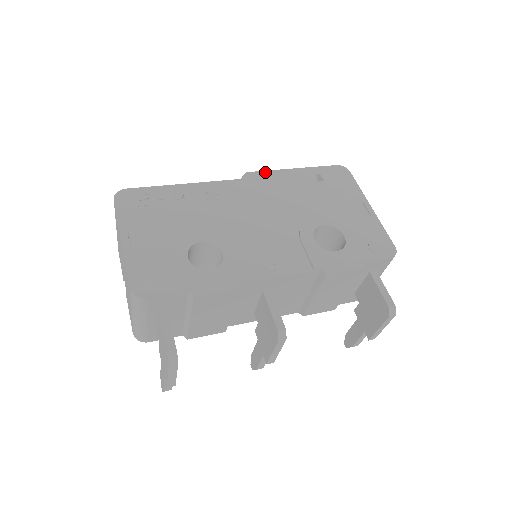
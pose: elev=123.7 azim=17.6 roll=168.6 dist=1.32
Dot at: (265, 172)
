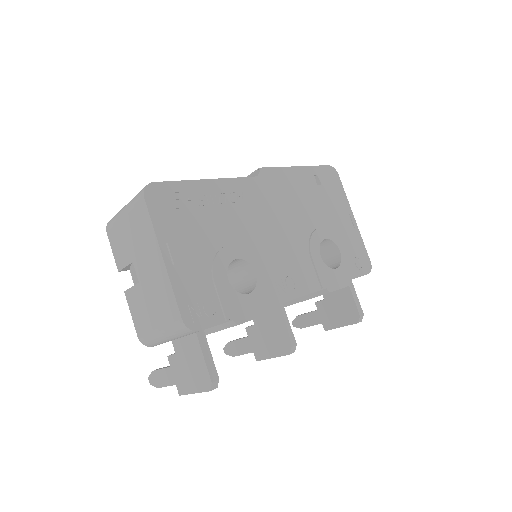
Dot at: (277, 169)
